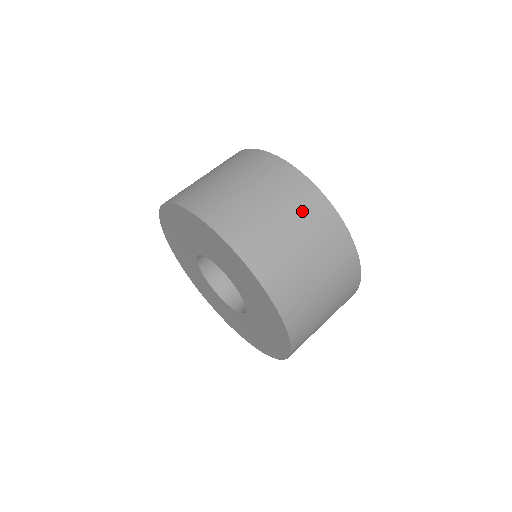
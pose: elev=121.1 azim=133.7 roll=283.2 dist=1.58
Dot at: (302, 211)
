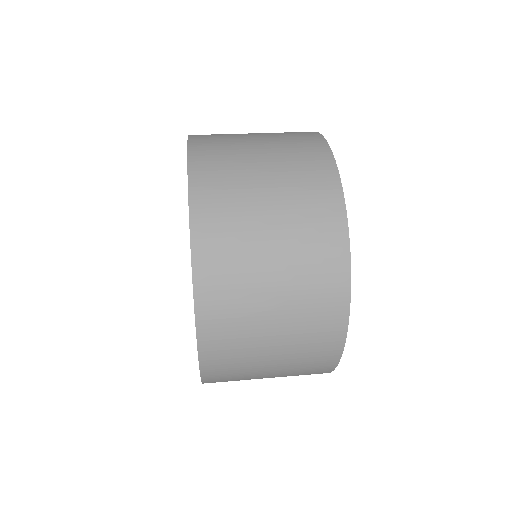
Dot at: (302, 200)
